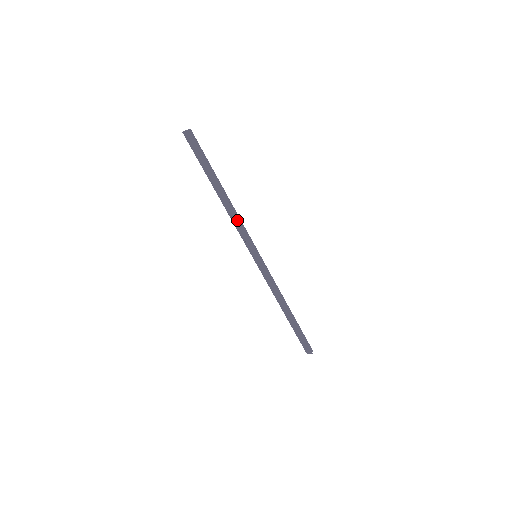
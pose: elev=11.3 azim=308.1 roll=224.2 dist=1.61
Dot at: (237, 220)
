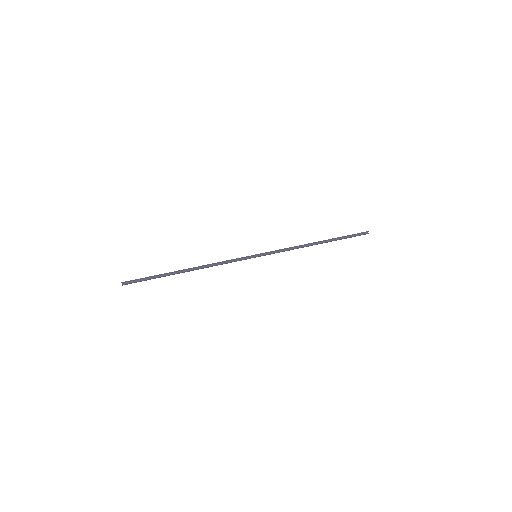
Dot at: (217, 265)
